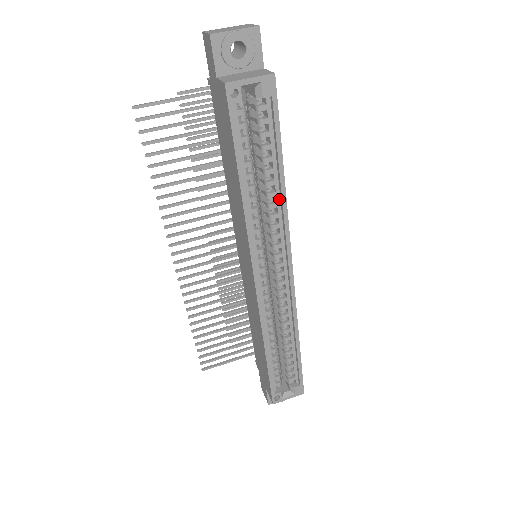
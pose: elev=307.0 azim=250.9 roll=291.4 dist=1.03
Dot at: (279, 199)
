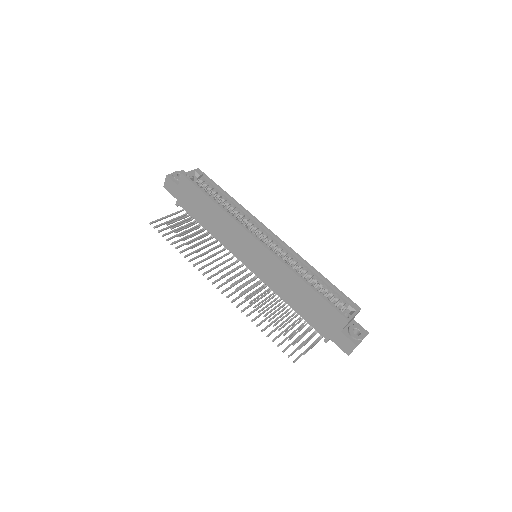
Dot at: (238, 208)
